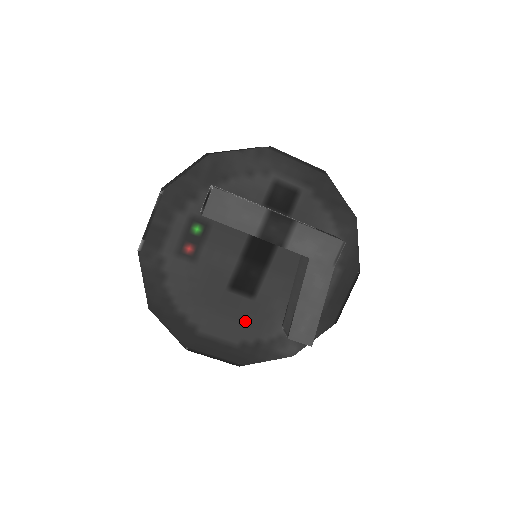
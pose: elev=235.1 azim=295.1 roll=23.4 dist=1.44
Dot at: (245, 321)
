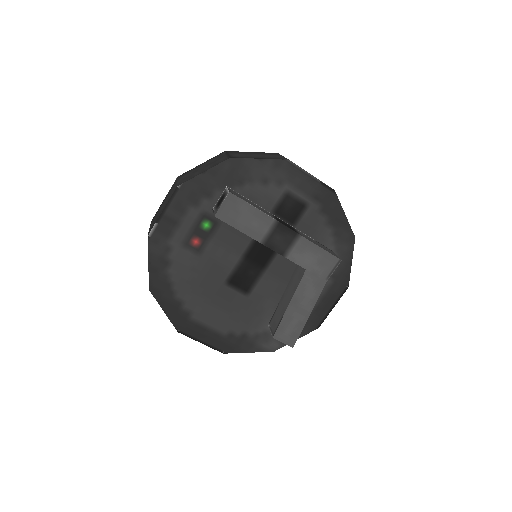
Dot at: (236, 314)
